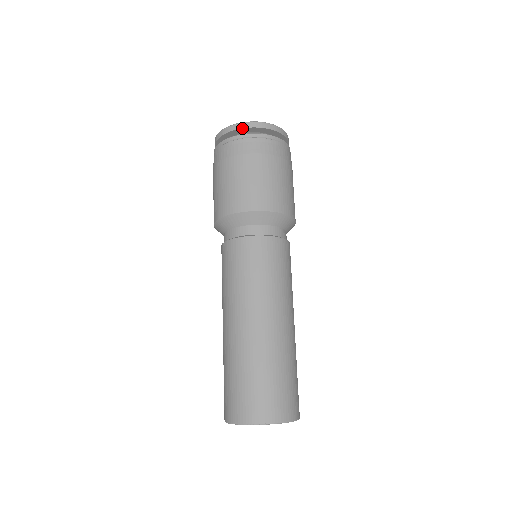
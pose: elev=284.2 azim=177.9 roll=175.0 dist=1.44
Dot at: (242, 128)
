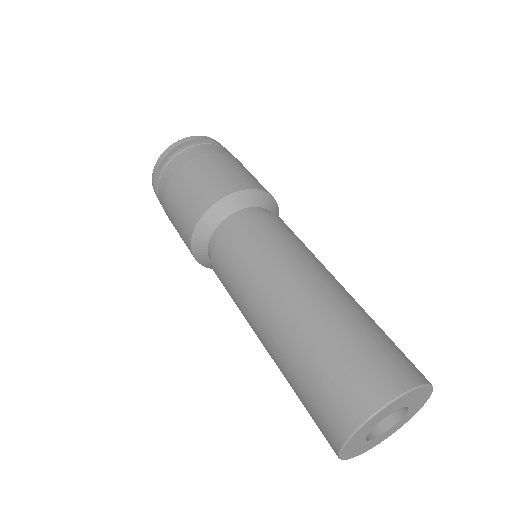
Dot at: (188, 141)
